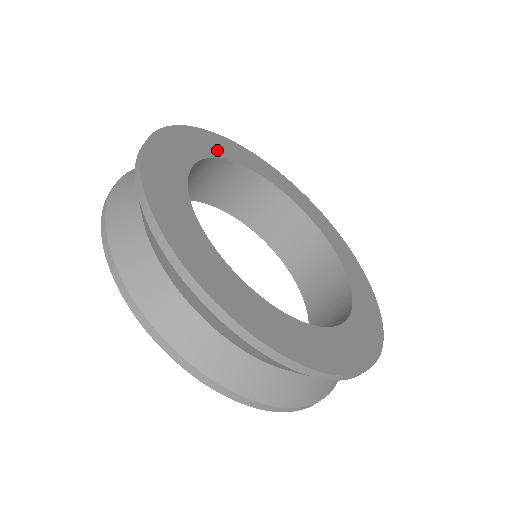
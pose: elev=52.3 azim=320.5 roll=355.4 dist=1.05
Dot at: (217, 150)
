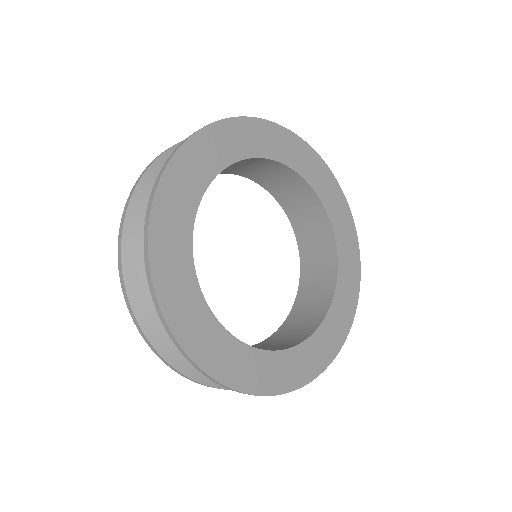
Dot at: (208, 166)
